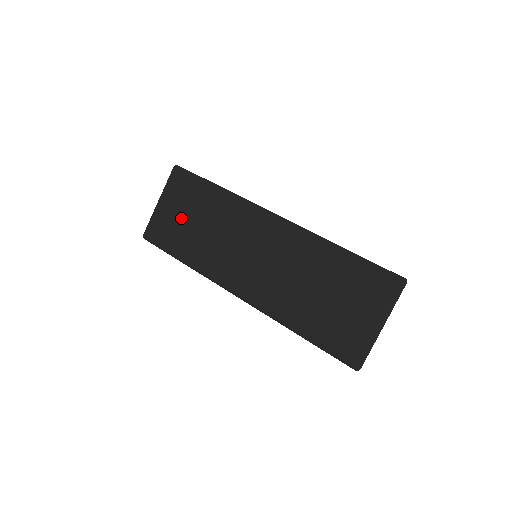
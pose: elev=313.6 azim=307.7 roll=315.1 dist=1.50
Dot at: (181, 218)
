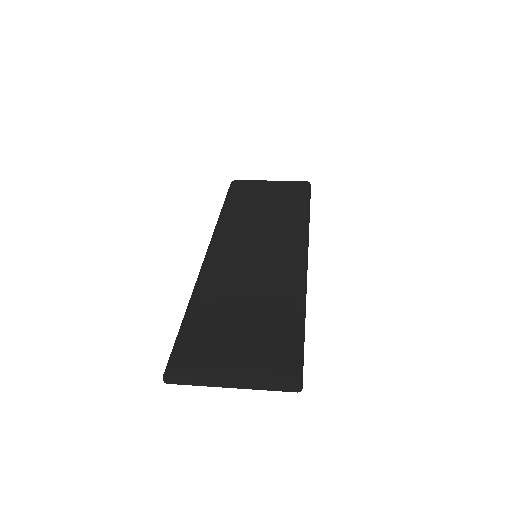
Dot at: (264, 196)
